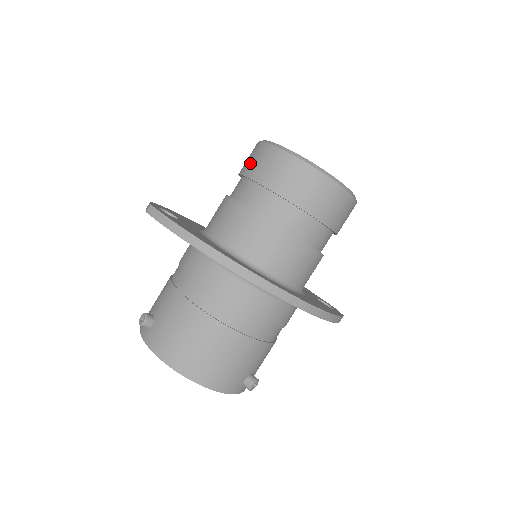
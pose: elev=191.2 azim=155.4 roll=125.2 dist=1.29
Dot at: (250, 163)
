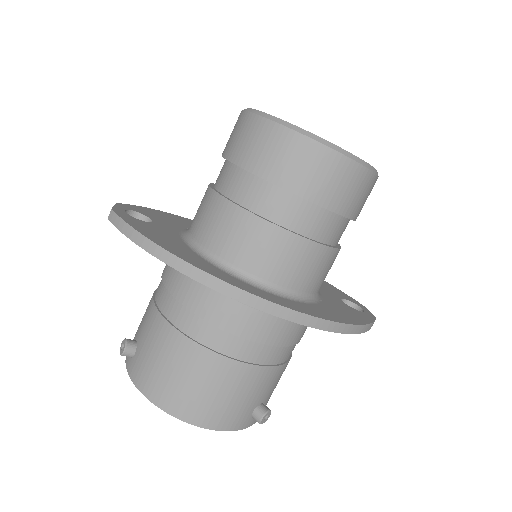
Dot at: (231, 141)
